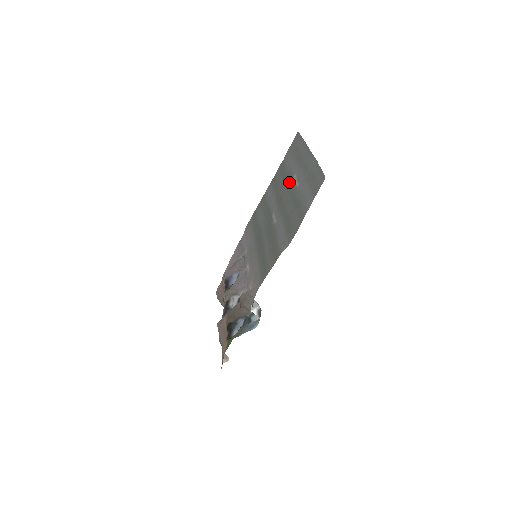
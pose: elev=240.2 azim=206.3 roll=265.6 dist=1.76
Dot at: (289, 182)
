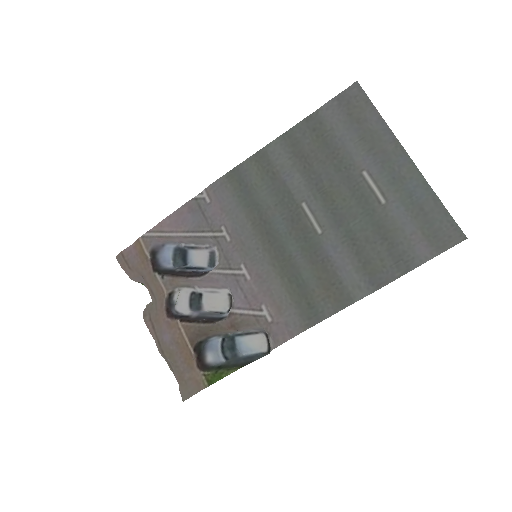
Dot at: (349, 175)
